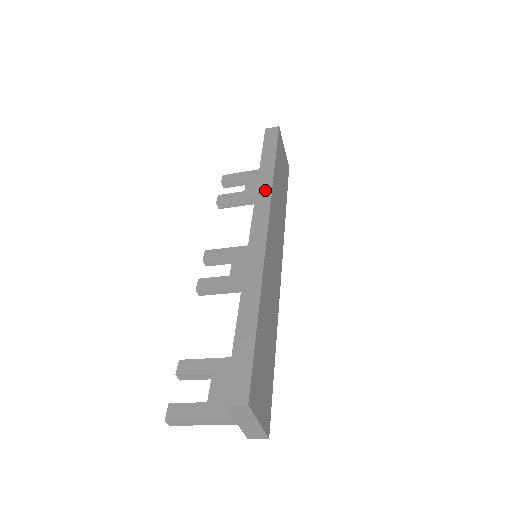
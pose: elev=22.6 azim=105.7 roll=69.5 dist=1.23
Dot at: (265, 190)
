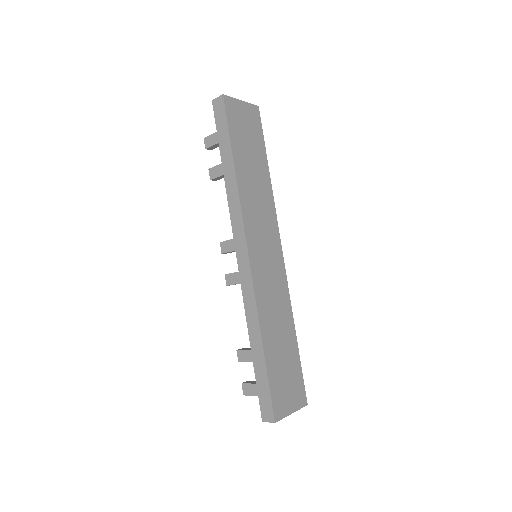
Dot at: (235, 205)
